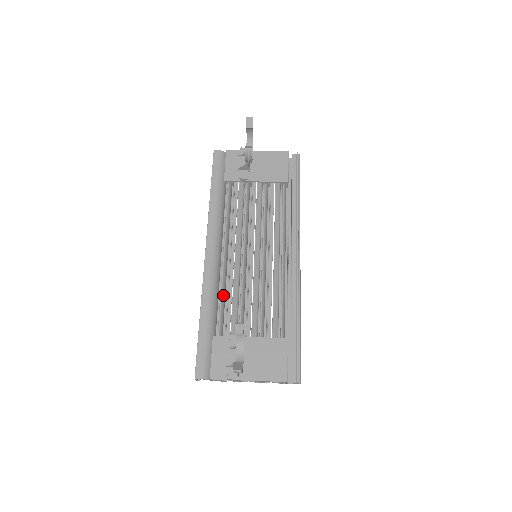
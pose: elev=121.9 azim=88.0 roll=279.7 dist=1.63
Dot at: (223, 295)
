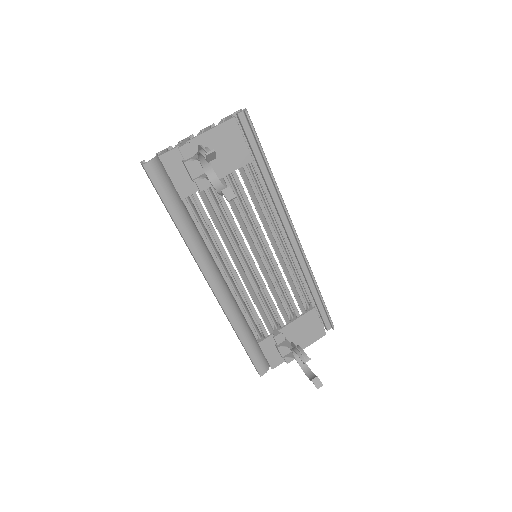
Dot at: (245, 307)
